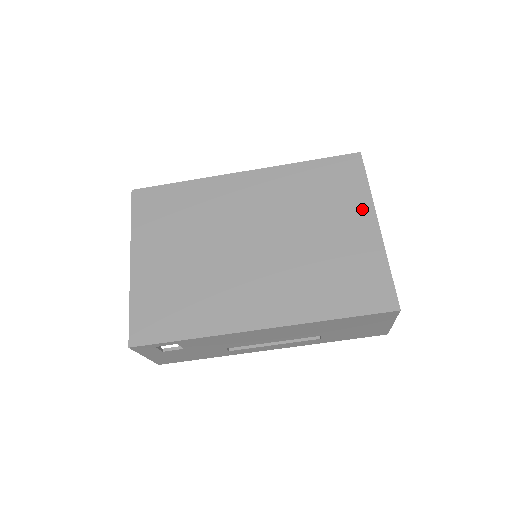
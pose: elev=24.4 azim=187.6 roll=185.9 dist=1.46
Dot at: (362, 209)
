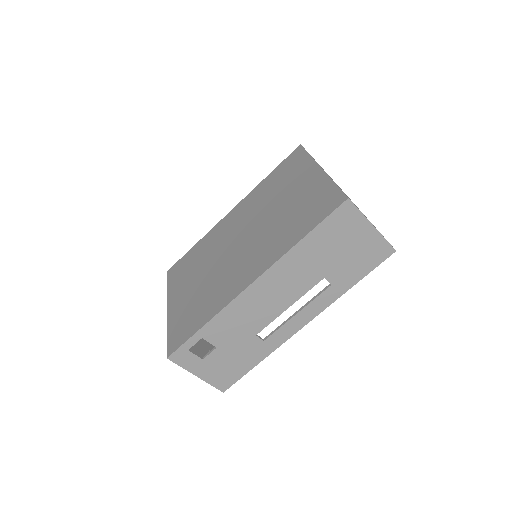
Dot at: (307, 169)
